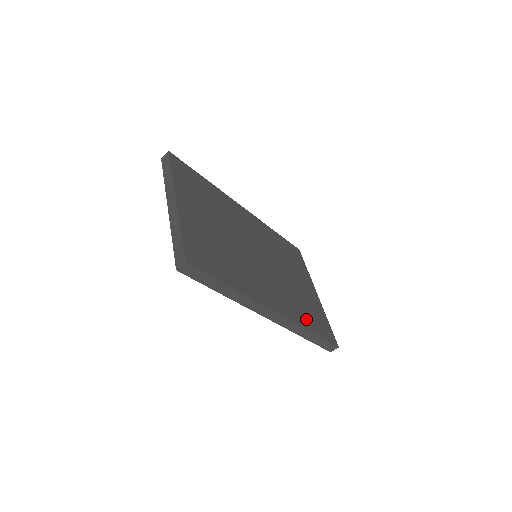
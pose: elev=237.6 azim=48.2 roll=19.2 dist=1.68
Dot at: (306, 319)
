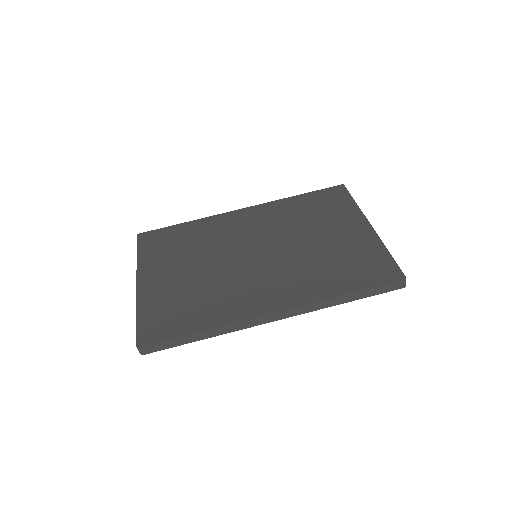
Dot at: (335, 282)
